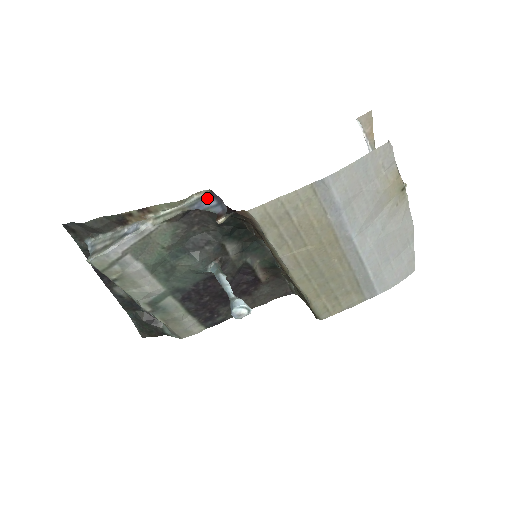
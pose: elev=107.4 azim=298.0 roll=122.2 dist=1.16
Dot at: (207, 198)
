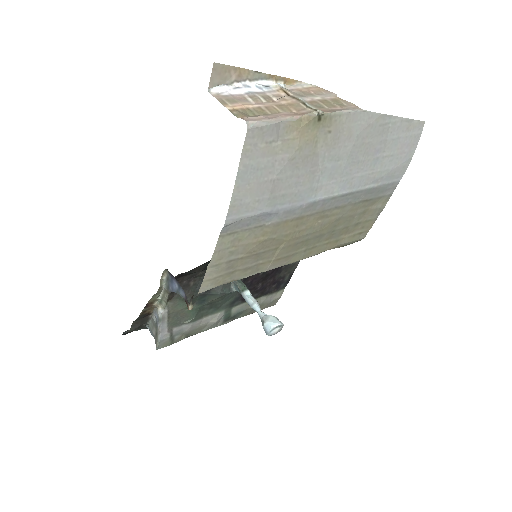
Dot at: (170, 279)
